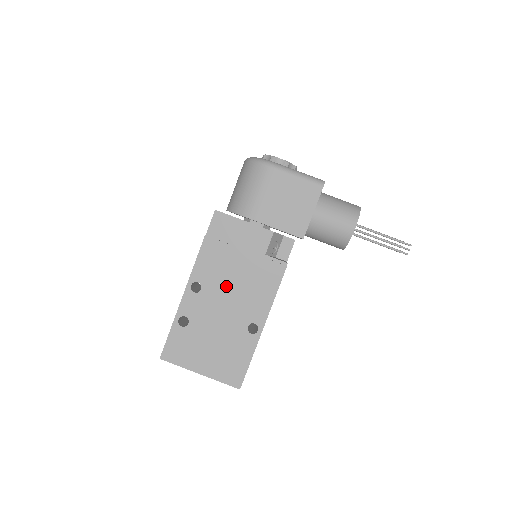
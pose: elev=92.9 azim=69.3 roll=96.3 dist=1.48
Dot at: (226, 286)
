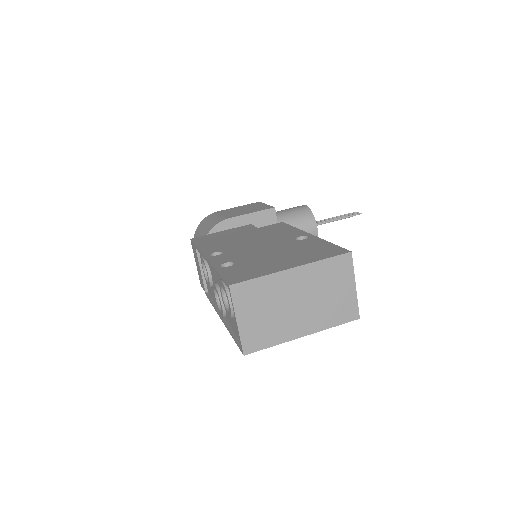
Dot at: (245, 243)
